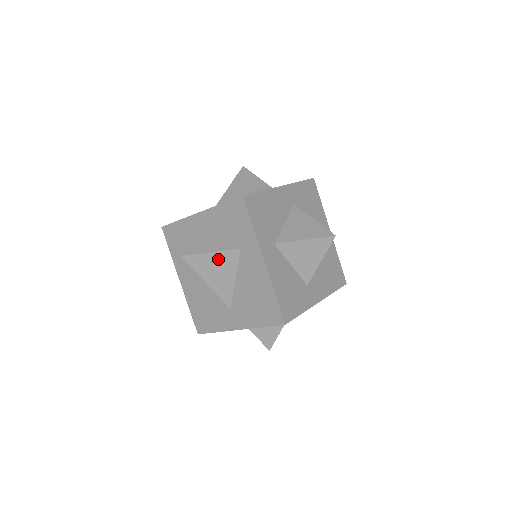
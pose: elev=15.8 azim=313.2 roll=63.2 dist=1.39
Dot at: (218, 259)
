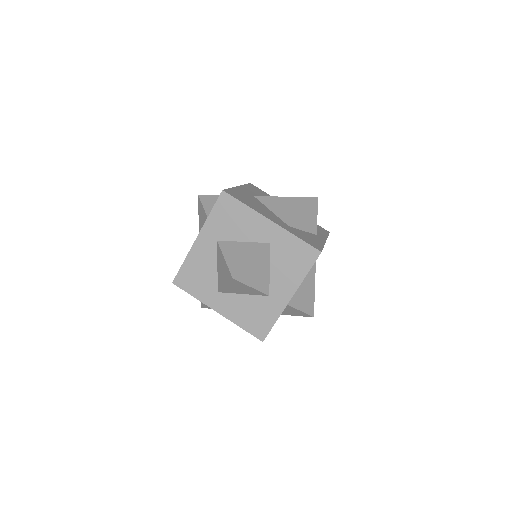
Dot at: occluded
